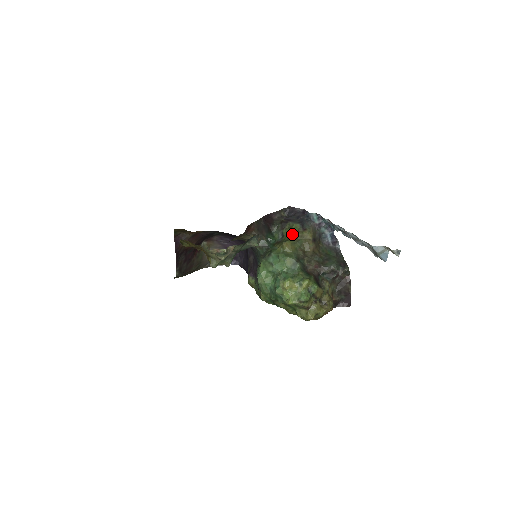
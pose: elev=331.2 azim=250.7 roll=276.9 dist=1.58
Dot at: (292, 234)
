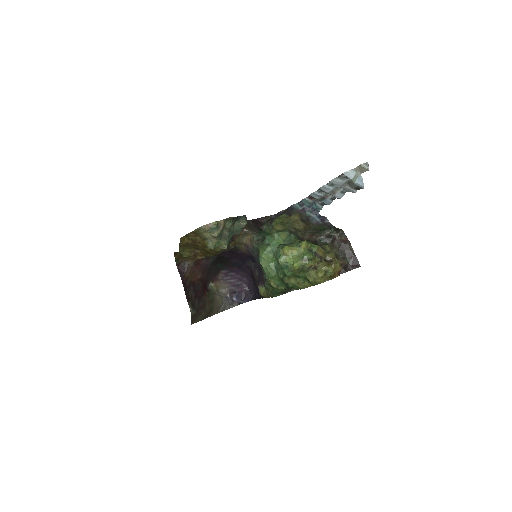
Dot at: (280, 220)
